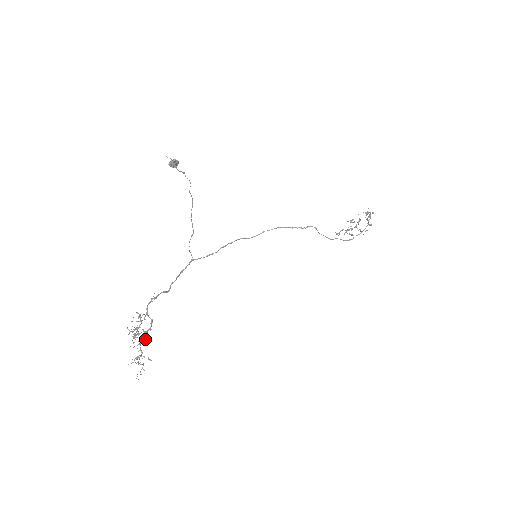
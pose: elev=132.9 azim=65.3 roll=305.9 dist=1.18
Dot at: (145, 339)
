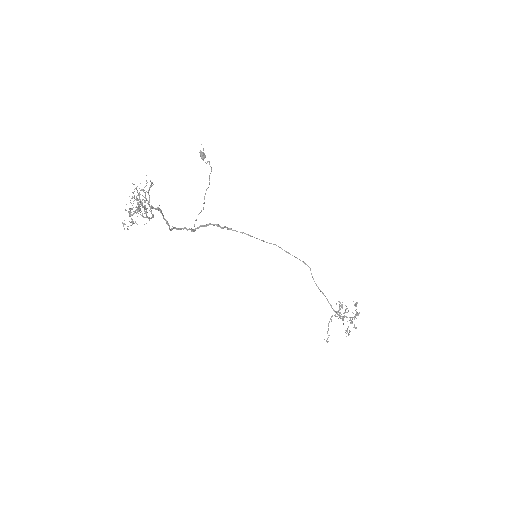
Dot at: (145, 209)
